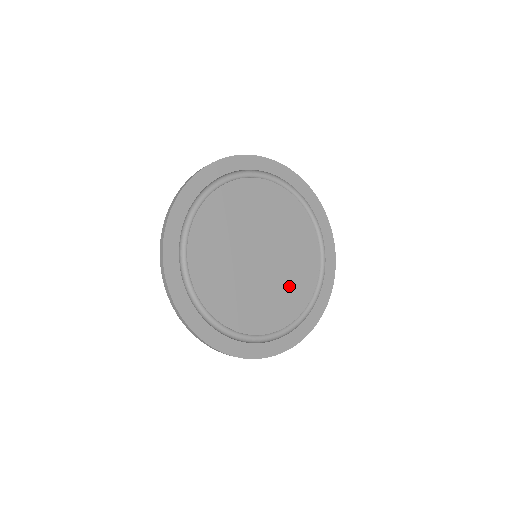
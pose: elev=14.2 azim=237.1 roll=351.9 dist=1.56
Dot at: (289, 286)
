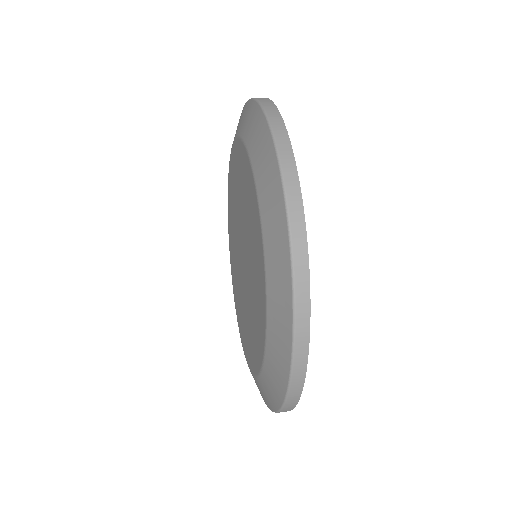
Dot at: occluded
